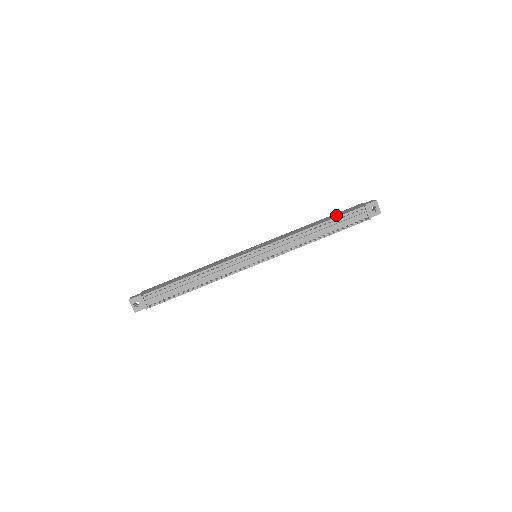
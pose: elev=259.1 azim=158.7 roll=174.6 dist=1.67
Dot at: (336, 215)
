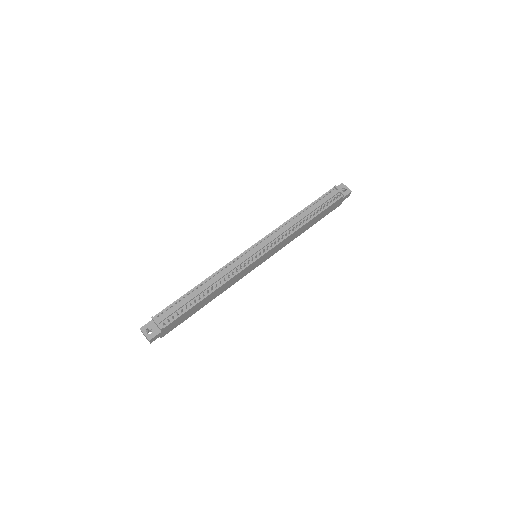
Dot at: occluded
